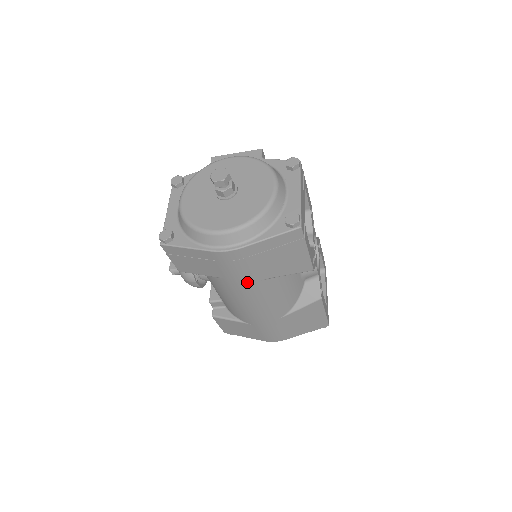
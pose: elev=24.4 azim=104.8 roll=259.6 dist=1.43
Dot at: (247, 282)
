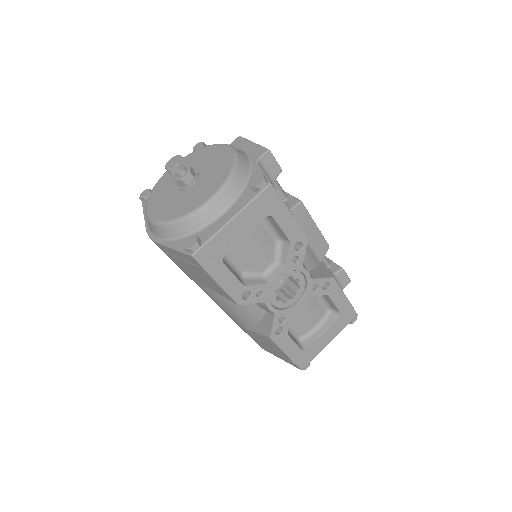
Dot at: (187, 275)
